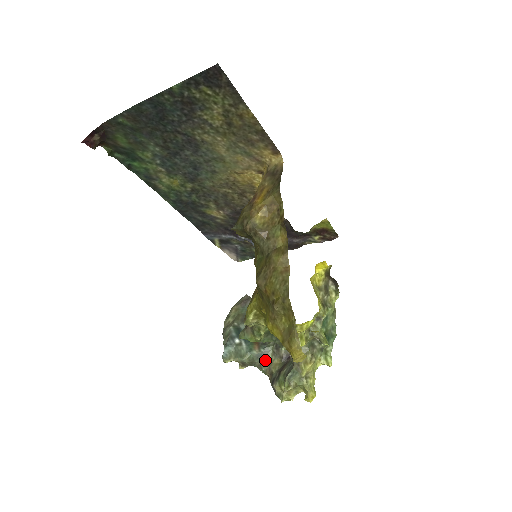
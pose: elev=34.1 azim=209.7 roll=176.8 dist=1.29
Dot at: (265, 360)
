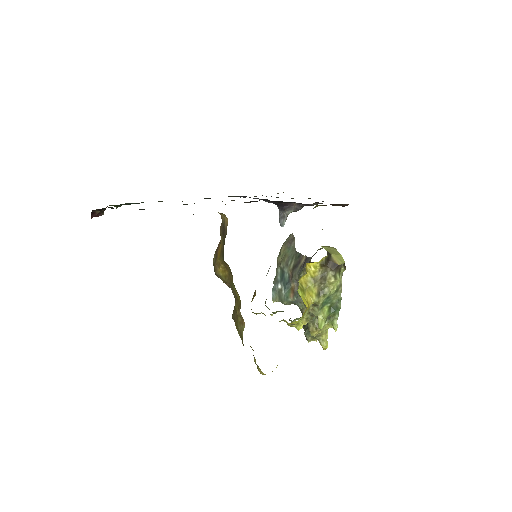
Dot at: (299, 305)
